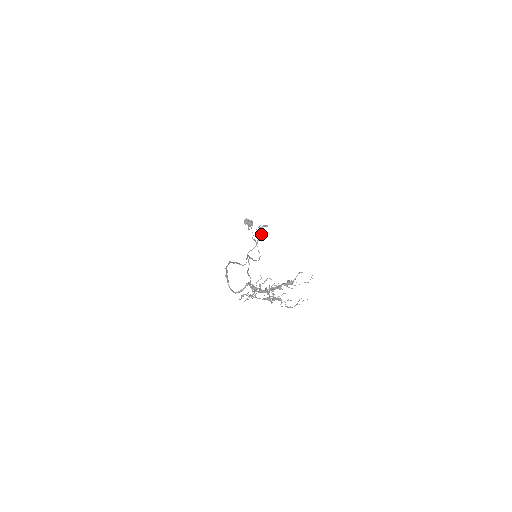
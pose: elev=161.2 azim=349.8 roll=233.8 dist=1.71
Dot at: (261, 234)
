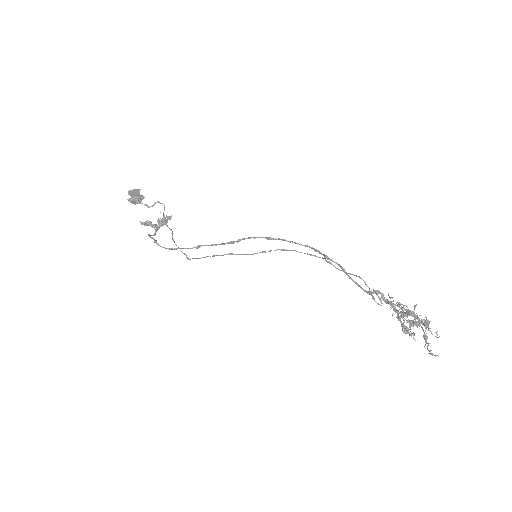
Dot at: (159, 226)
